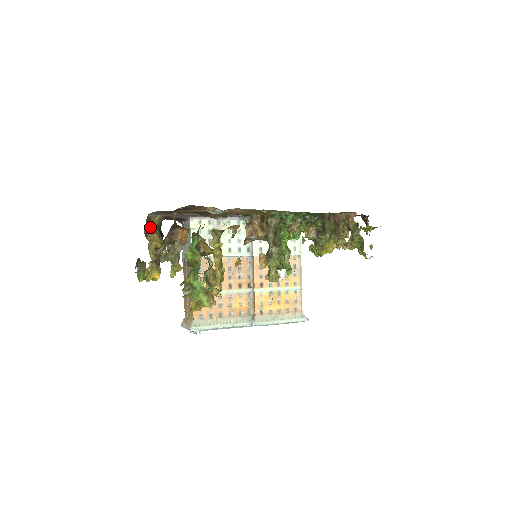
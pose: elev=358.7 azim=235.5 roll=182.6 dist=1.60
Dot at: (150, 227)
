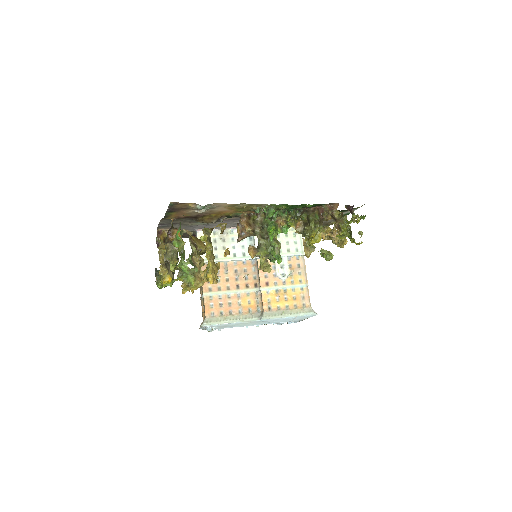
Dot at: (160, 238)
